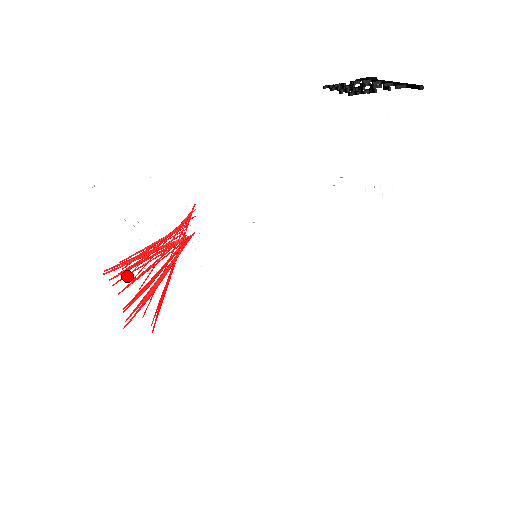
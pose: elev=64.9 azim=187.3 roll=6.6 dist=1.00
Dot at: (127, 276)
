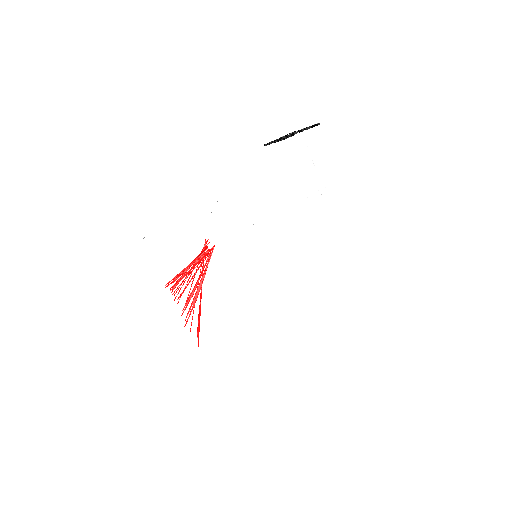
Dot at: (174, 299)
